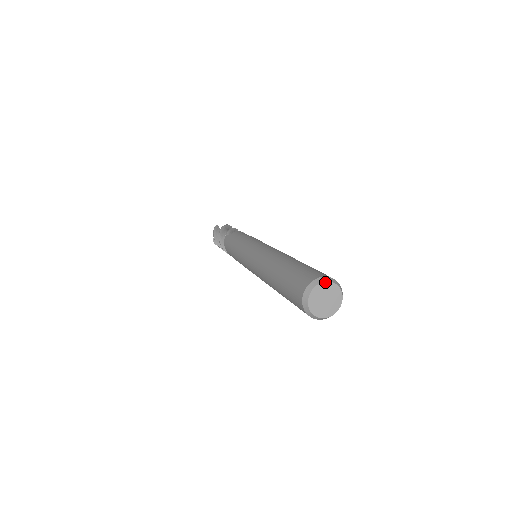
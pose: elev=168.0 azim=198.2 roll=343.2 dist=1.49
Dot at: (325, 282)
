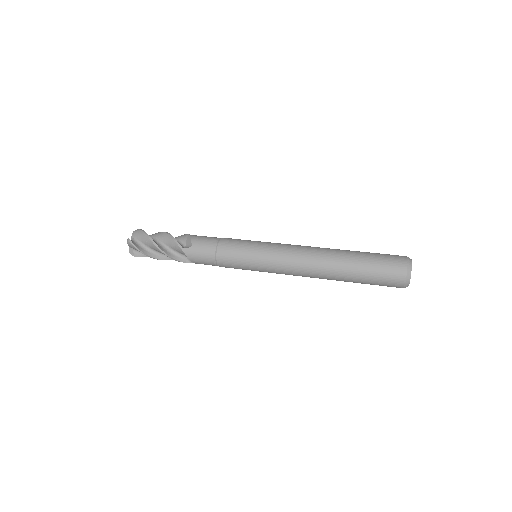
Dot at: occluded
